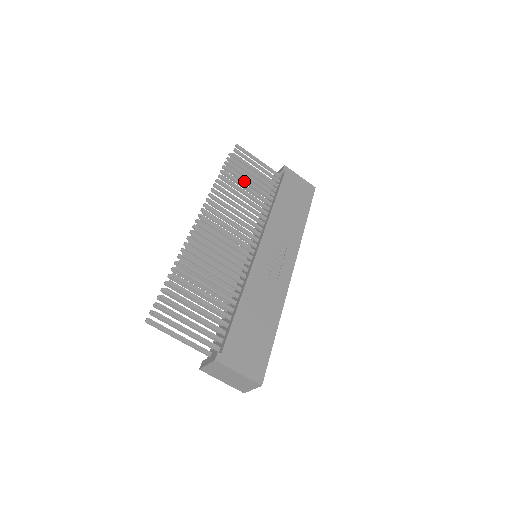
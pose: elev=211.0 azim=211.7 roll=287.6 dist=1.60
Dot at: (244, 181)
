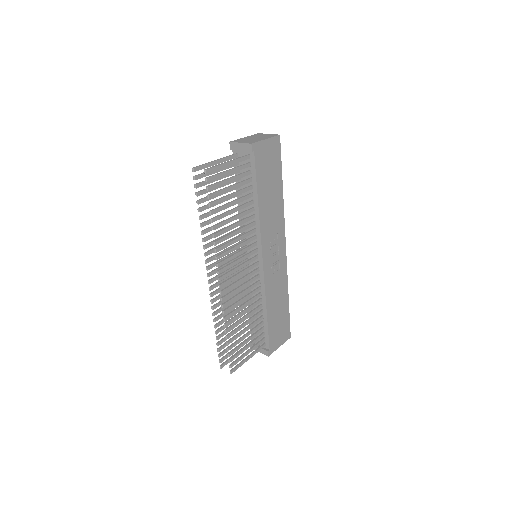
Dot at: occluded
